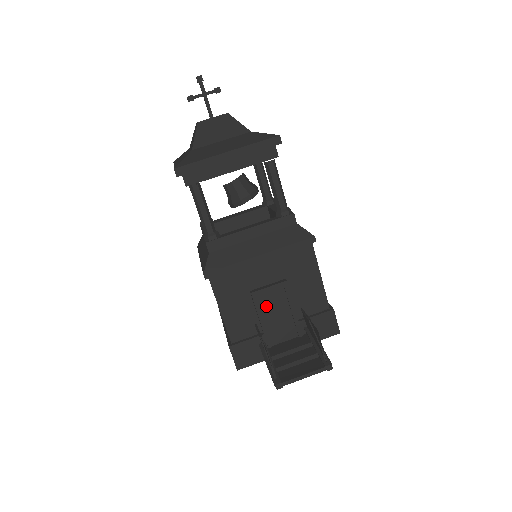
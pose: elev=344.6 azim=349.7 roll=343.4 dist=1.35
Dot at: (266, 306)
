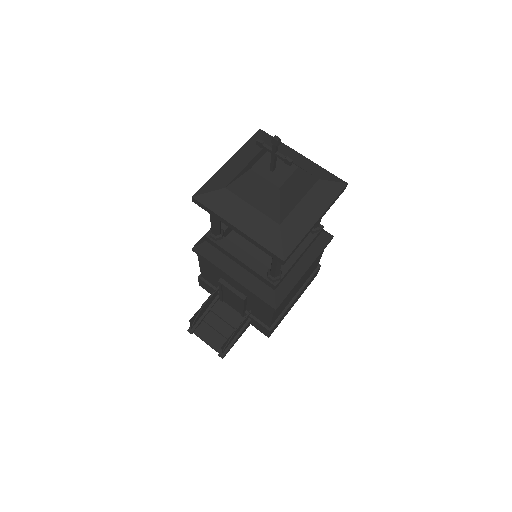
Dot at: (227, 291)
